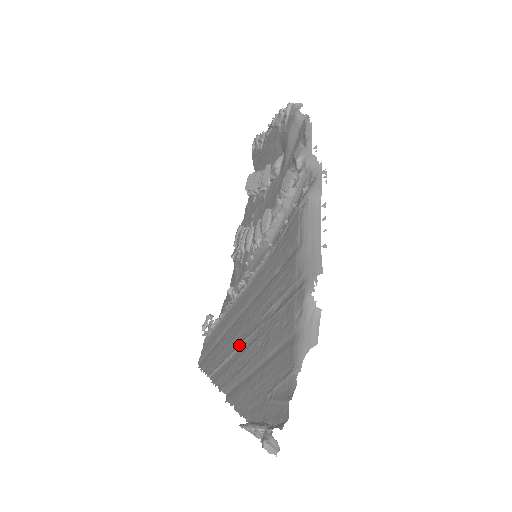
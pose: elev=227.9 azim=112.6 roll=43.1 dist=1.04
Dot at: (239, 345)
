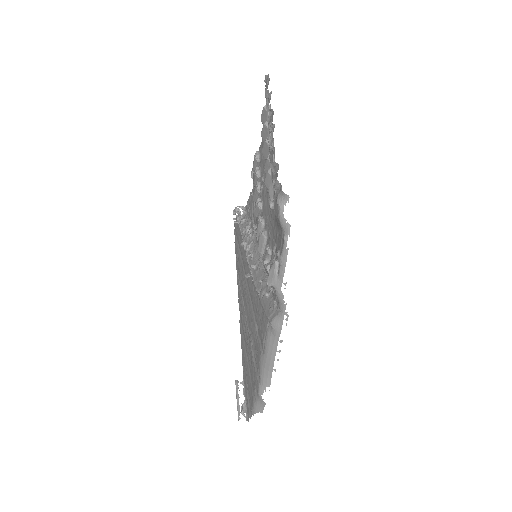
Dot at: (244, 309)
